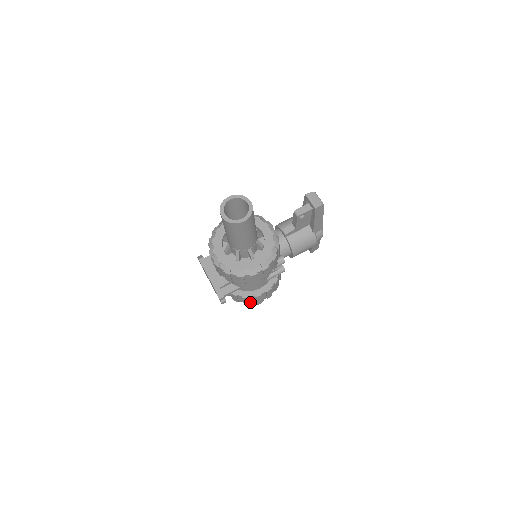
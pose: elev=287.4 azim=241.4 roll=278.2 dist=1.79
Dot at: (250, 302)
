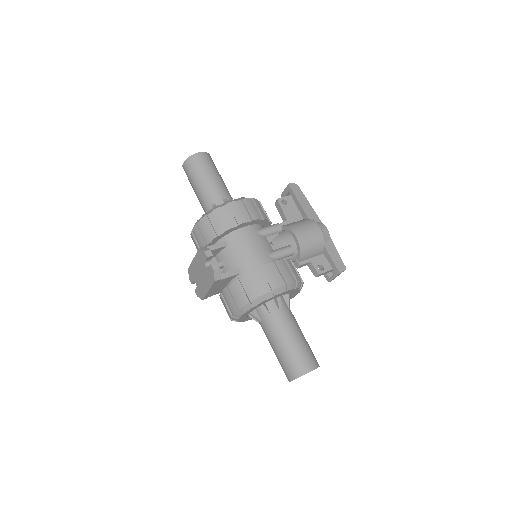
Dot at: (263, 291)
